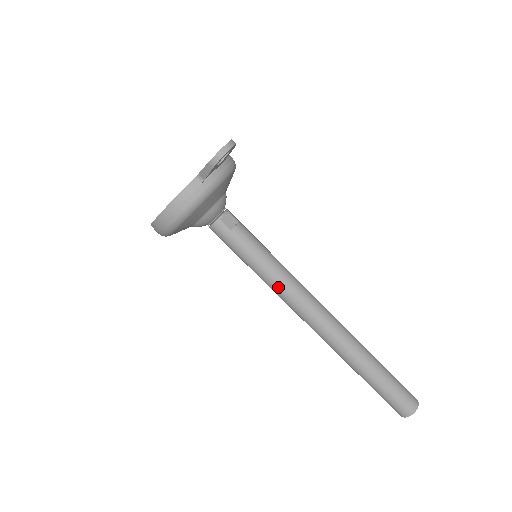
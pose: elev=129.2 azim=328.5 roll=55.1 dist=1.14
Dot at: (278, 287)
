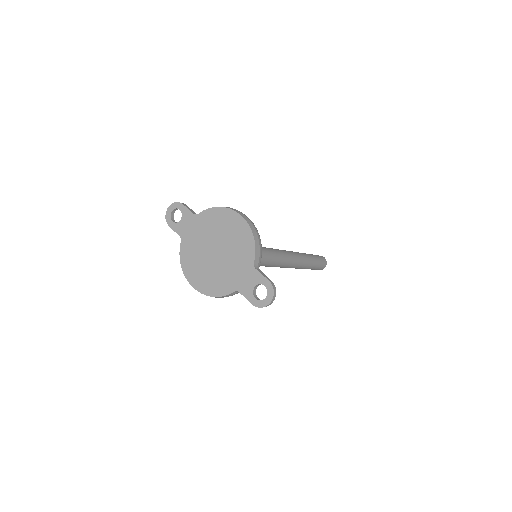
Dot at: (267, 266)
